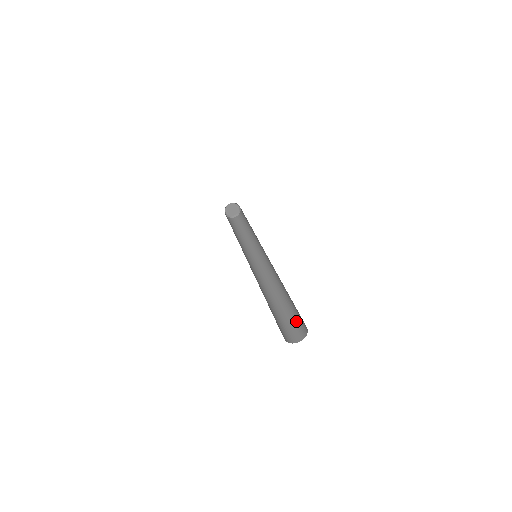
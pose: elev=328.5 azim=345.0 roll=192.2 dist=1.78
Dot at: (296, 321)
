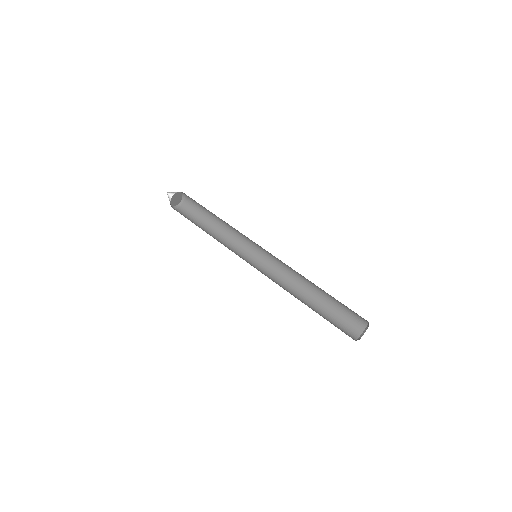
Dot at: (342, 320)
